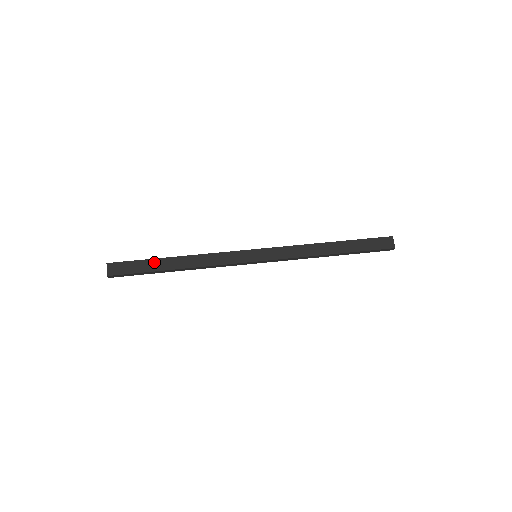
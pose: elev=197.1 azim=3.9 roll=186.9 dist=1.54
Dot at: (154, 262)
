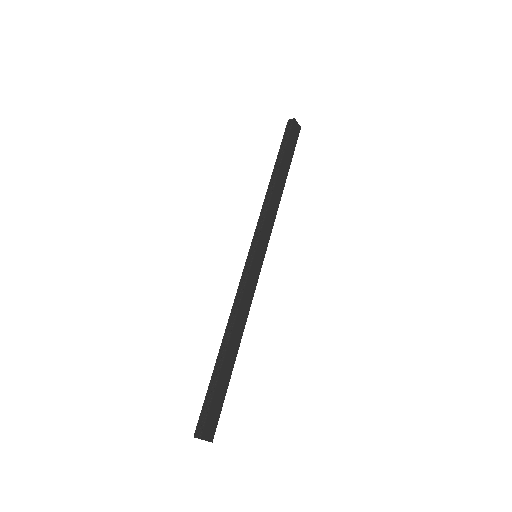
Dot at: (223, 376)
